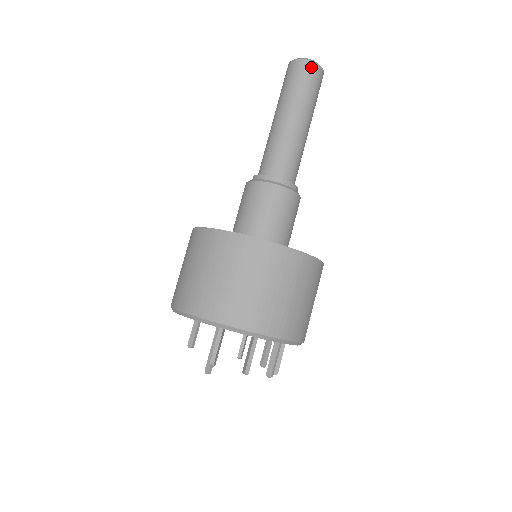
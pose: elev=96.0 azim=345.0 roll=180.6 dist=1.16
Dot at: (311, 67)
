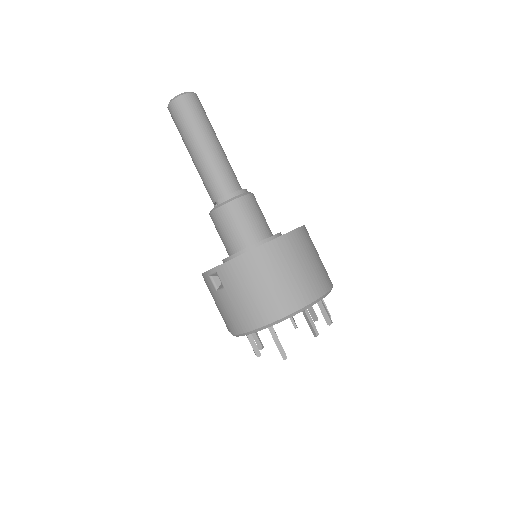
Dot at: (195, 97)
